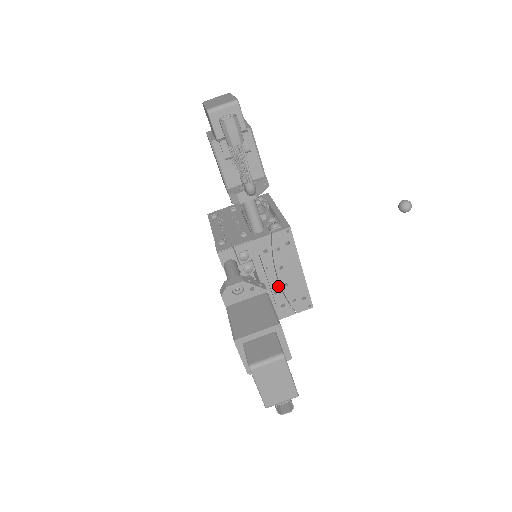
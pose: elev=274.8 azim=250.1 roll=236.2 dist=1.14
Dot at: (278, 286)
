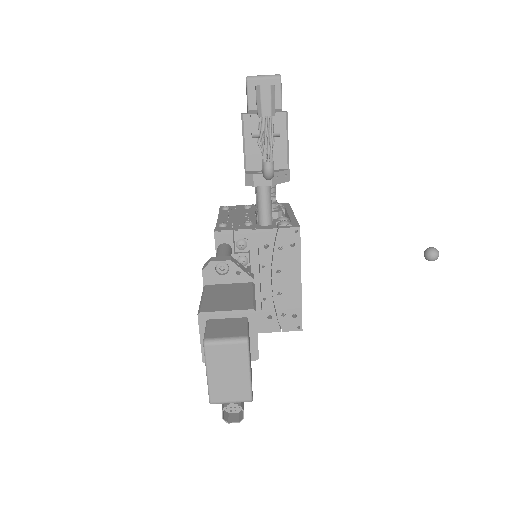
Dot at: (270, 292)
